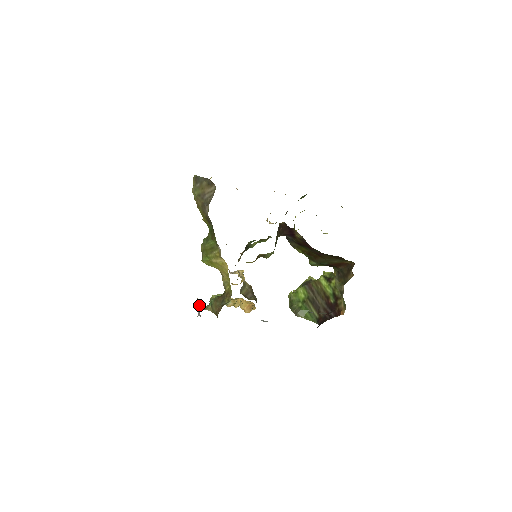
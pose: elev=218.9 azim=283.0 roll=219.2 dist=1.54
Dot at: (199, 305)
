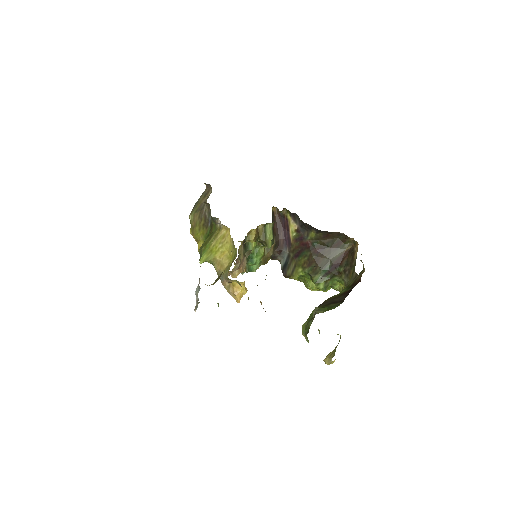
Dot at: (199, 287)
